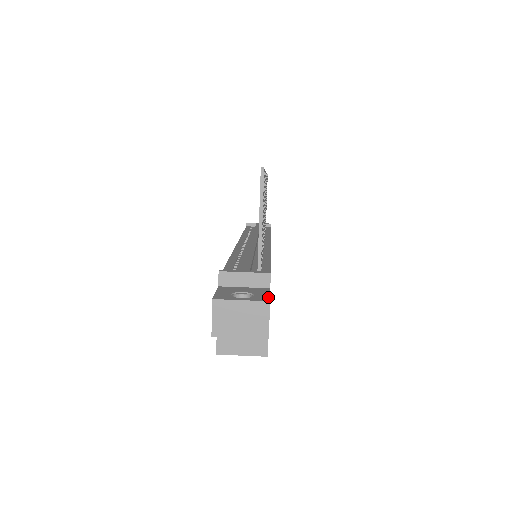
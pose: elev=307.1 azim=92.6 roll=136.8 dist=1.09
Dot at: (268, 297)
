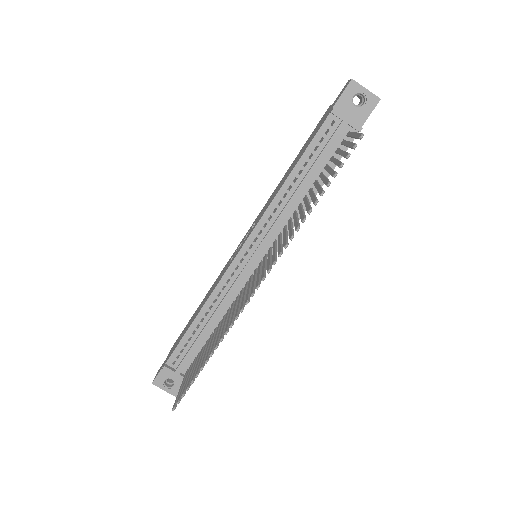
Dot at: occluded
